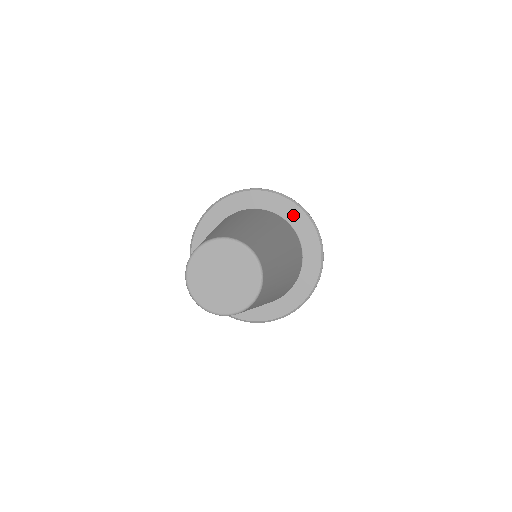
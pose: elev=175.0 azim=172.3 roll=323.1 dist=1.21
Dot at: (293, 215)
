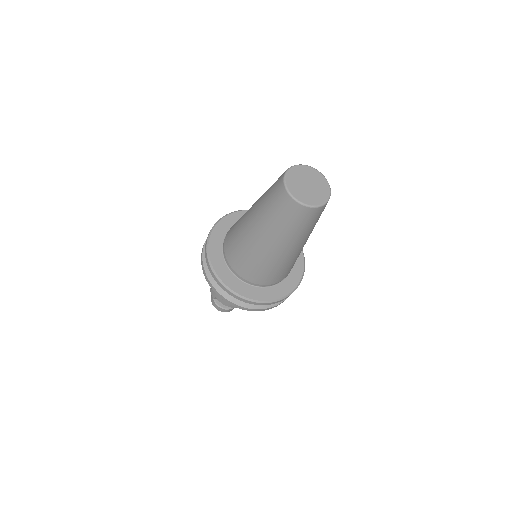
Dot at: occluded
